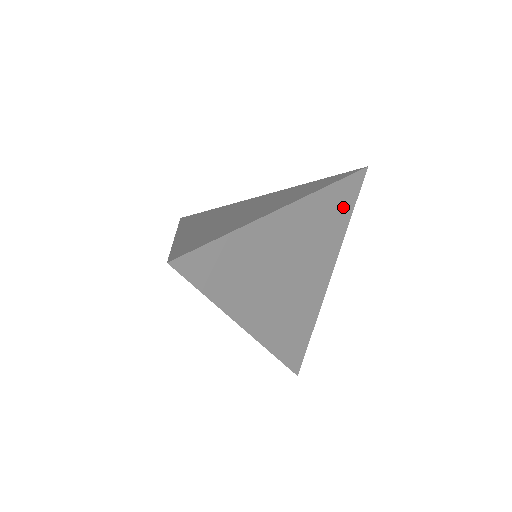
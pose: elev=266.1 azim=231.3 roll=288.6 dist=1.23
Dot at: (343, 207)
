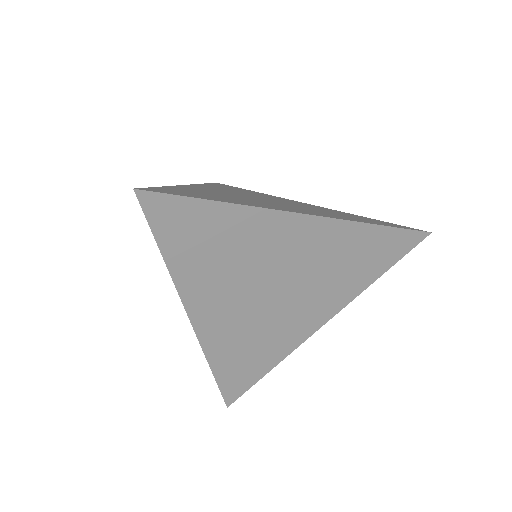
Dot at: (377, 259)
